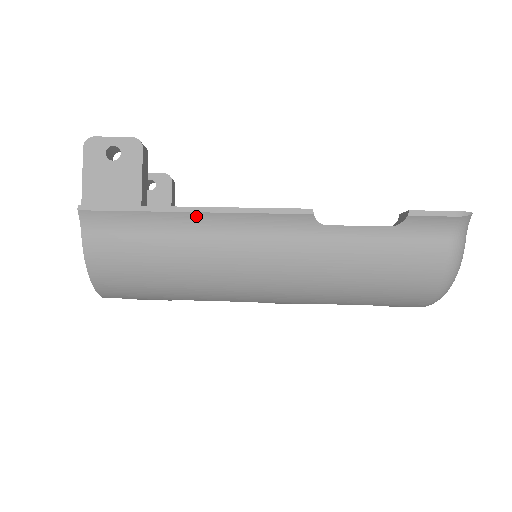
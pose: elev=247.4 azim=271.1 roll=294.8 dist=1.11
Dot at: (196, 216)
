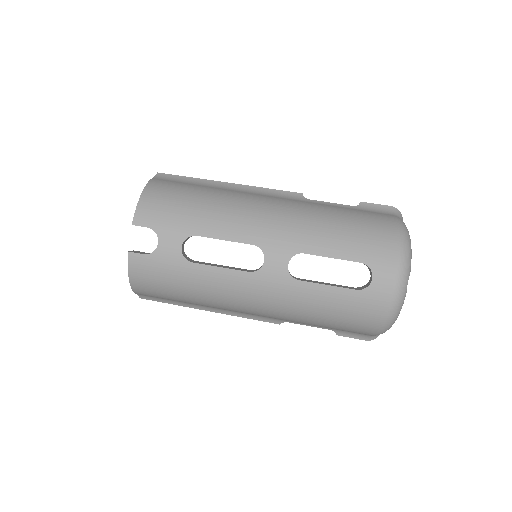
Dot at: (229, 185)
